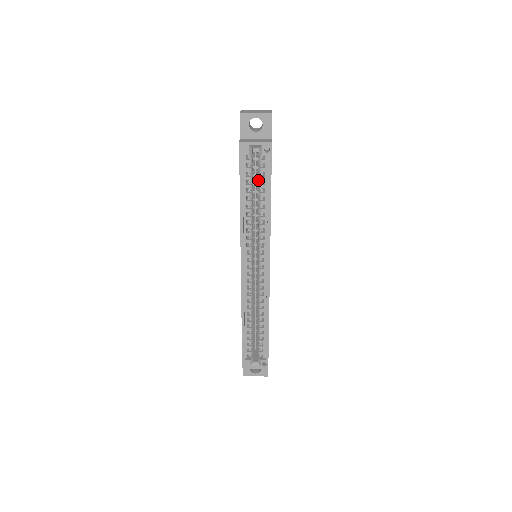
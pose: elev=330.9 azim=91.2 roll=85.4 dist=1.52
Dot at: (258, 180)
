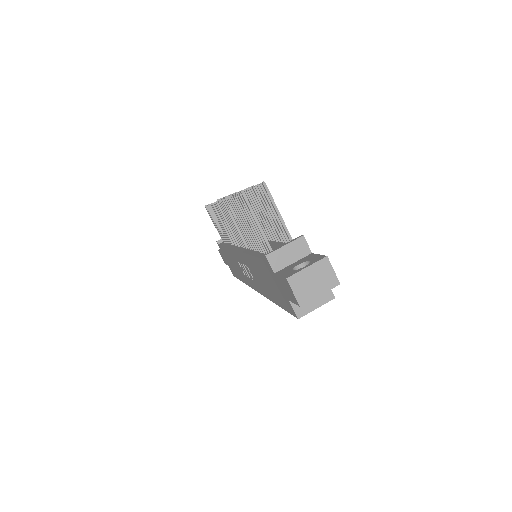
Dot at: occluded
